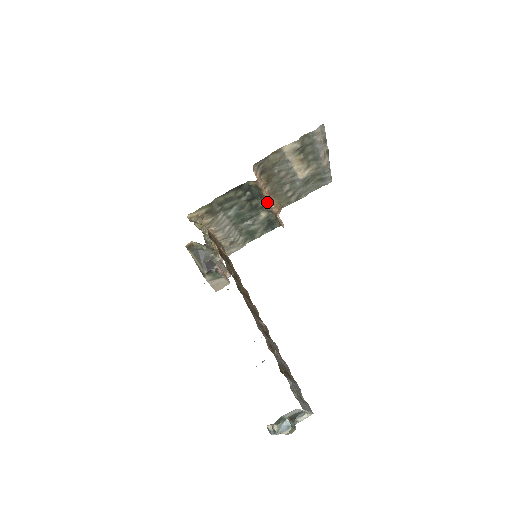
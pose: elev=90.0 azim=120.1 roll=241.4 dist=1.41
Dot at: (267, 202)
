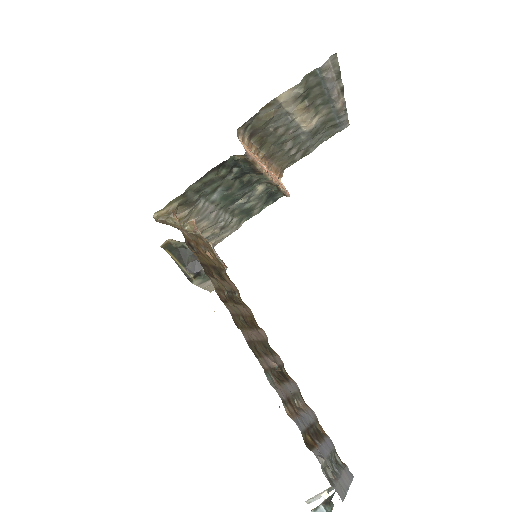
Dot at: (263, 175)
